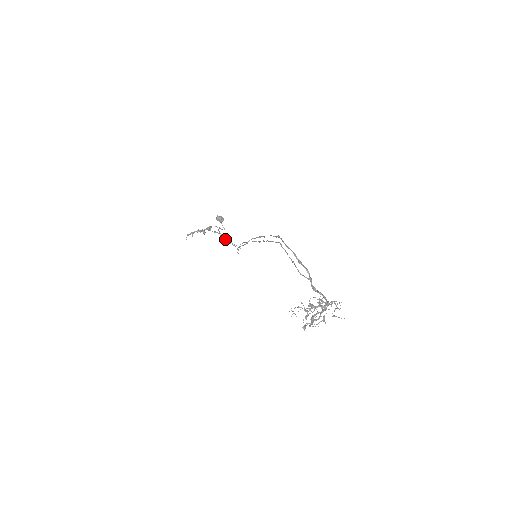
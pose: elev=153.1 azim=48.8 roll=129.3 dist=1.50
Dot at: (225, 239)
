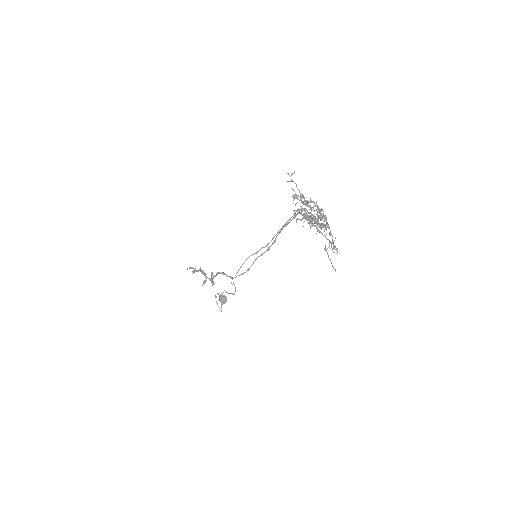
Dot at: (226, 274)
